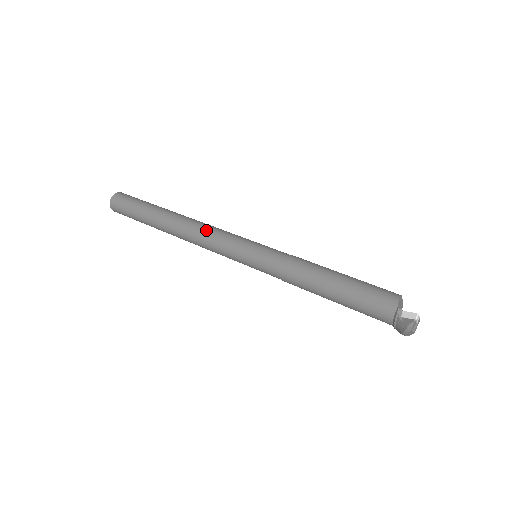
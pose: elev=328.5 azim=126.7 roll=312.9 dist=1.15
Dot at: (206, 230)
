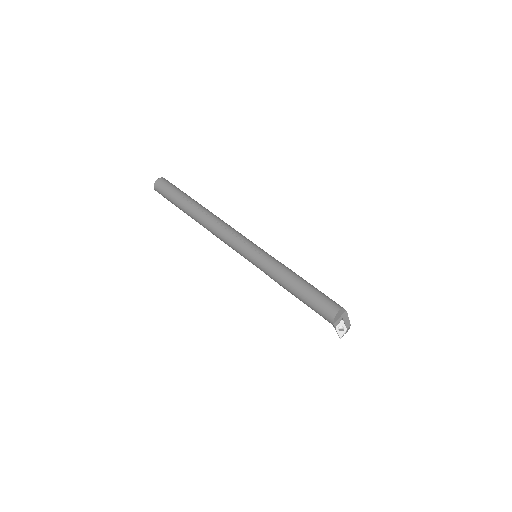
Dot at: (220, 237)
